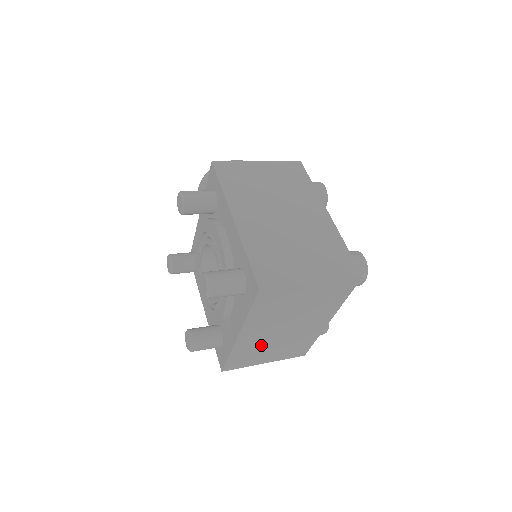
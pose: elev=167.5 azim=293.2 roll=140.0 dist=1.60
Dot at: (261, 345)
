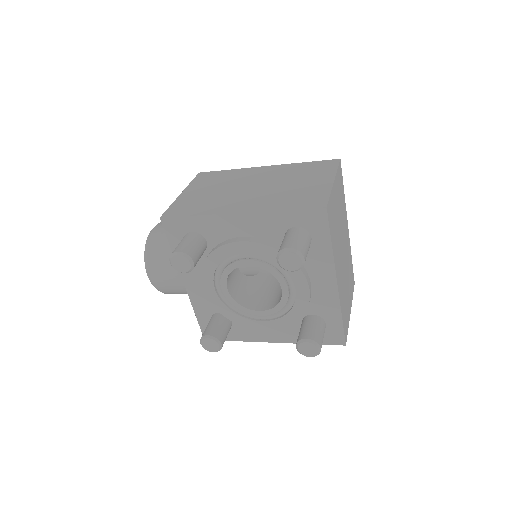
Dot at: (344, 287)
